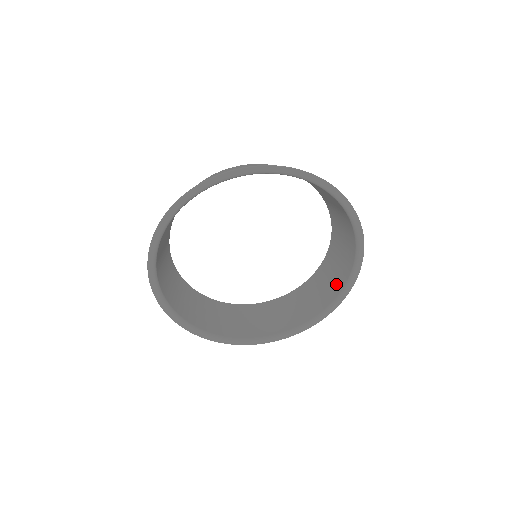
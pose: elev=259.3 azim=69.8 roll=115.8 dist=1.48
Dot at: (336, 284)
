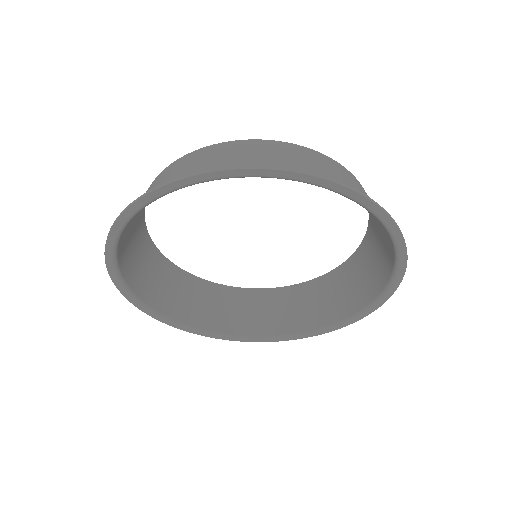
Dot at: (334, 310)
